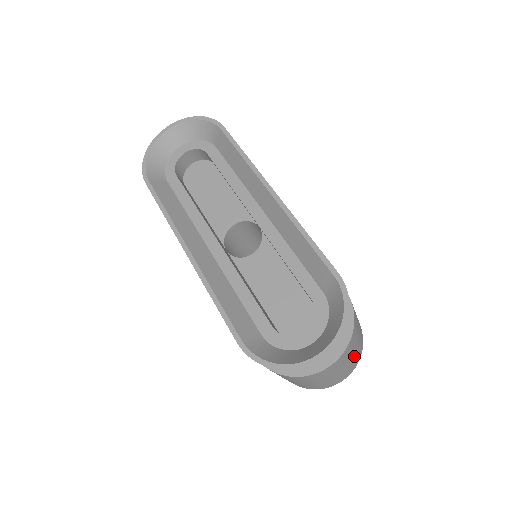
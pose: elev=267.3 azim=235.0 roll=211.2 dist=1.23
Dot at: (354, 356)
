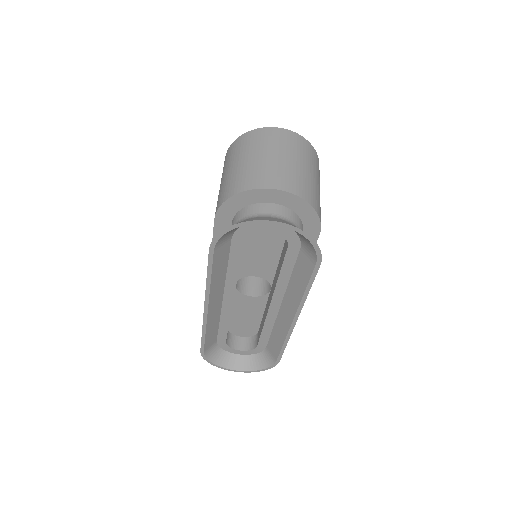
Dot at: occluded
